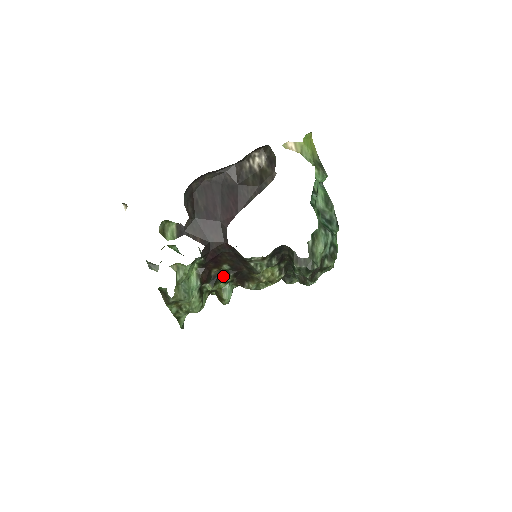
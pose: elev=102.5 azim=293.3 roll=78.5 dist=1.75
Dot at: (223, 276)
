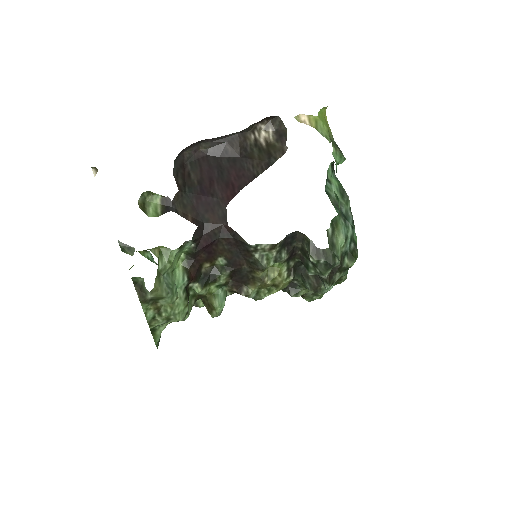
Dot at: (216, 274)
